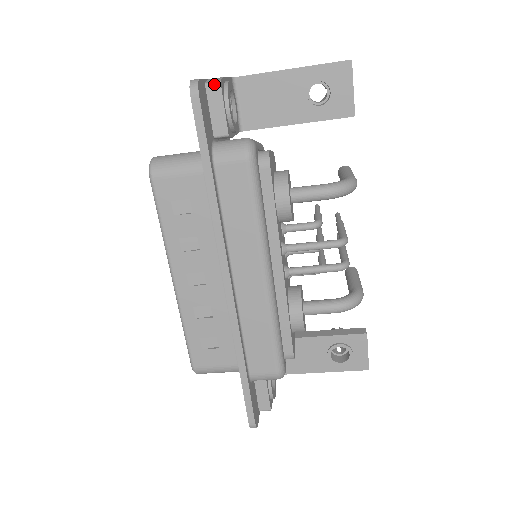
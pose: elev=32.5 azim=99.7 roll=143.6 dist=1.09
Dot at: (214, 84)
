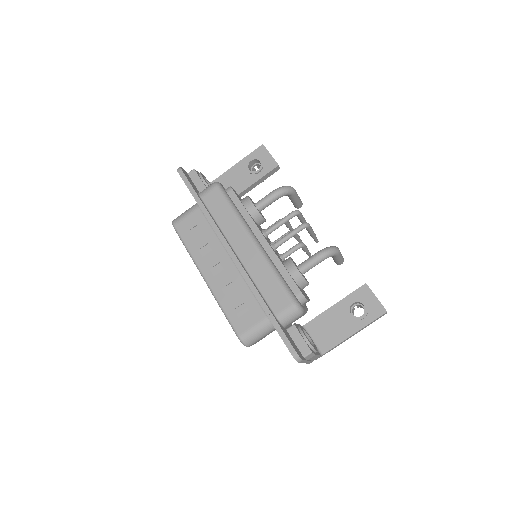
Dot at: (191, 171)
